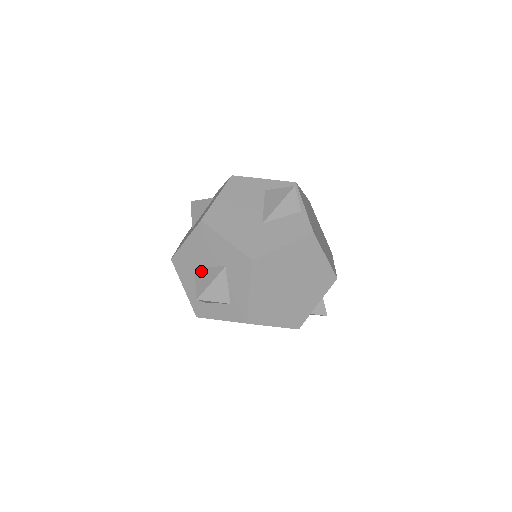
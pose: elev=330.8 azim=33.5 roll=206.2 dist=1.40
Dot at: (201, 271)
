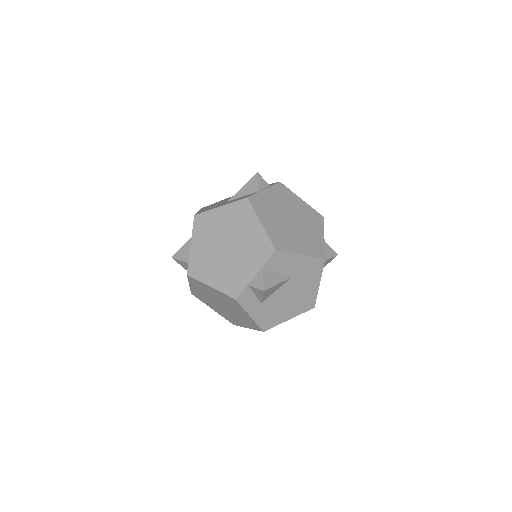
Dot at: occluded
